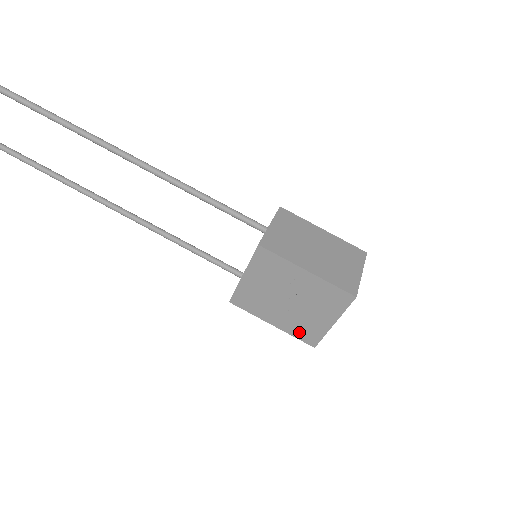
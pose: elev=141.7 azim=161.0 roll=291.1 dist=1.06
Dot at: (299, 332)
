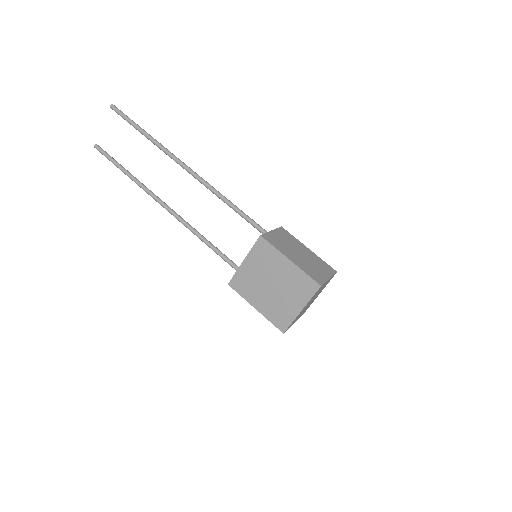
Dot at: (274, 317)
